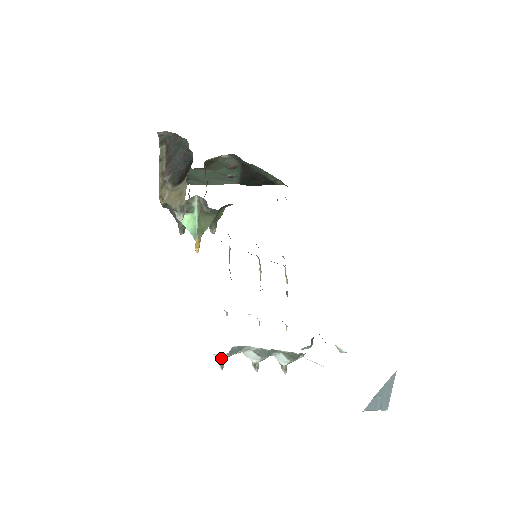
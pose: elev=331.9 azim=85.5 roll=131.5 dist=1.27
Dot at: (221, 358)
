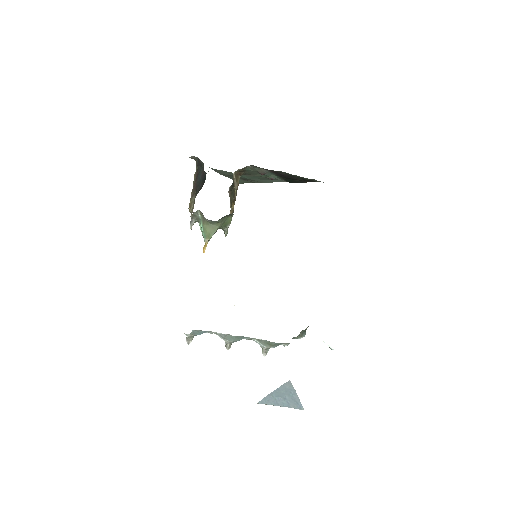
Dot at: (188, 336)
